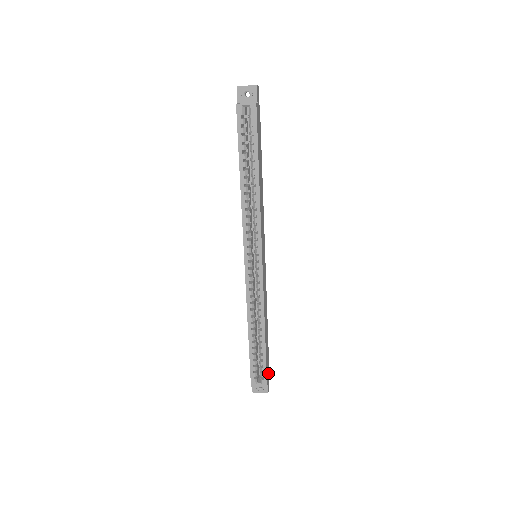
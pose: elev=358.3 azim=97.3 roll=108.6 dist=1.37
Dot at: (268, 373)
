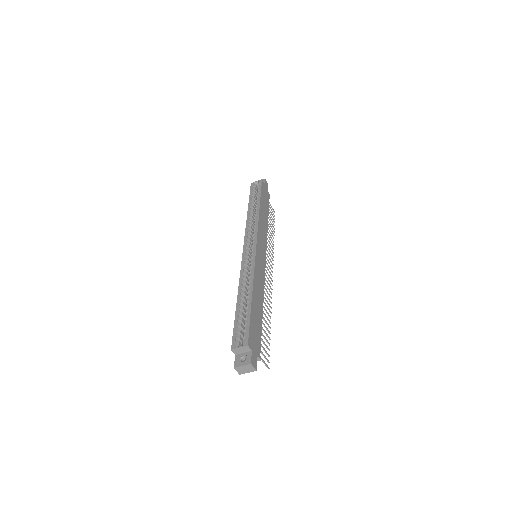
Dot at: (256, 351)
